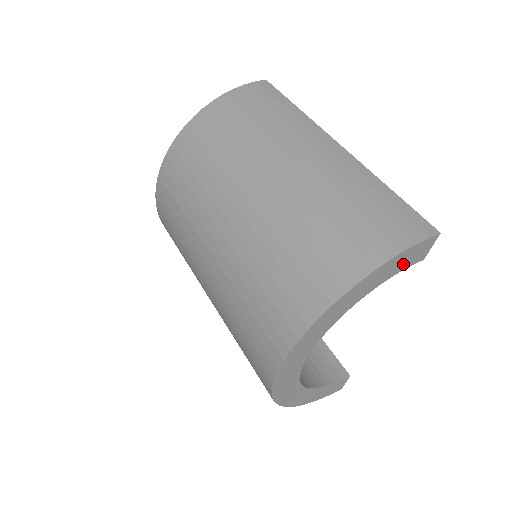
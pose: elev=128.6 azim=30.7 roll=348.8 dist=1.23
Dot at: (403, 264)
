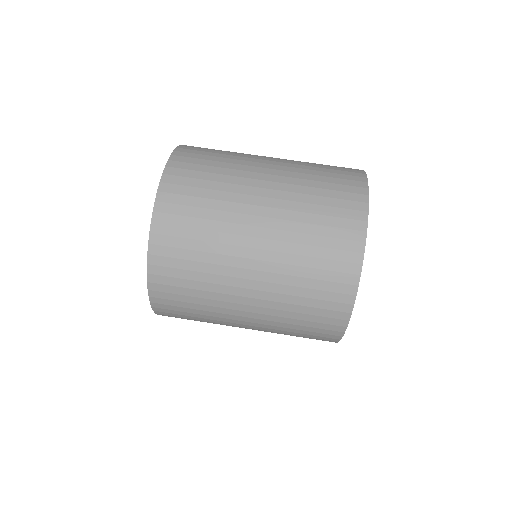
Dot at: occluded
